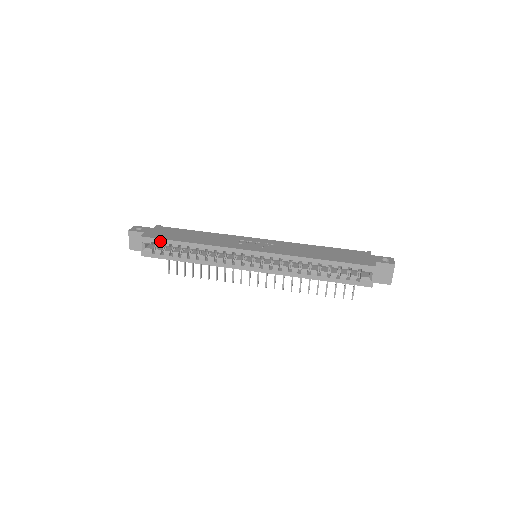
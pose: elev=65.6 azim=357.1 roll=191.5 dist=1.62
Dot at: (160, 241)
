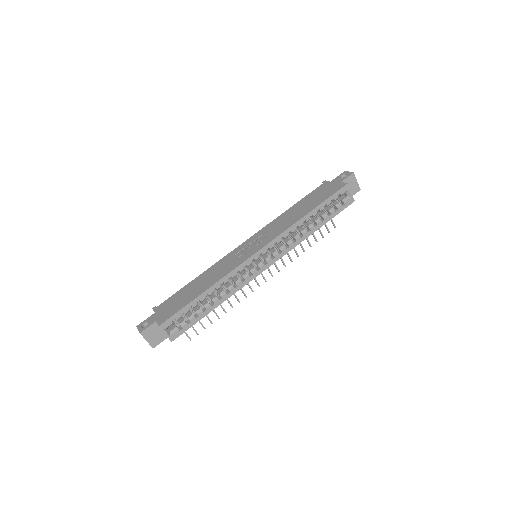
Dot at: (179, 313)
